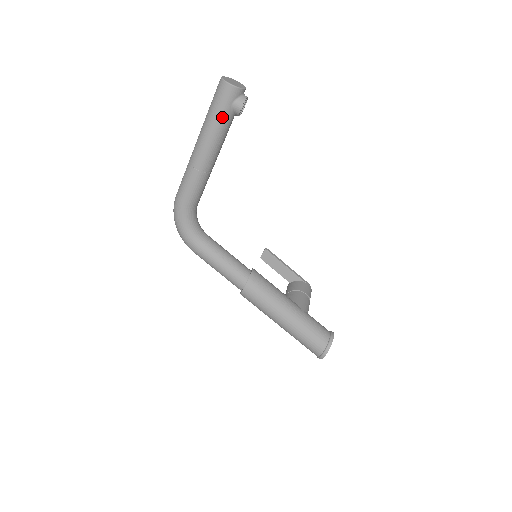
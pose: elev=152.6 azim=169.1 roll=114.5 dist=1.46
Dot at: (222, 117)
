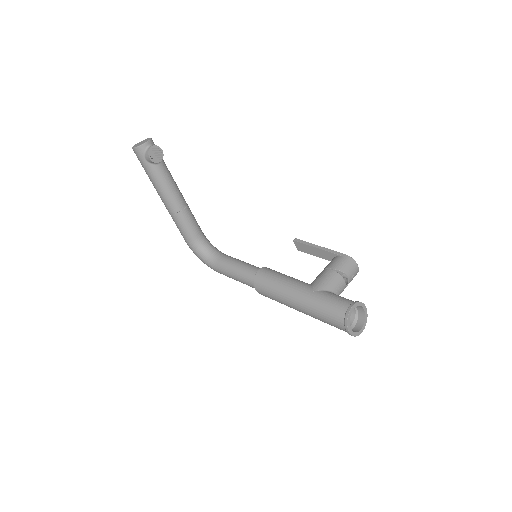
Dot at: (149, 171)
